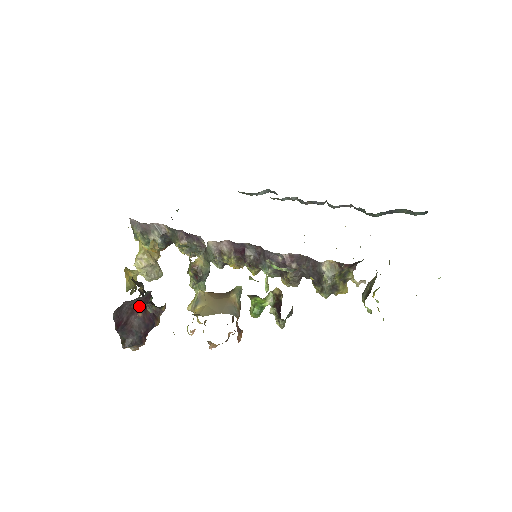
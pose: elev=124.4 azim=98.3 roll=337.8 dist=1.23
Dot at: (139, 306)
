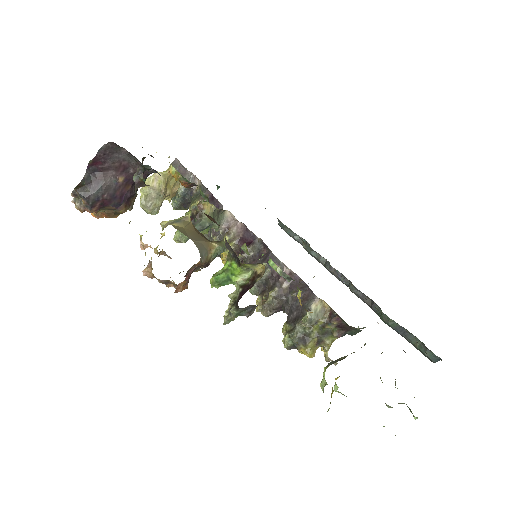
Dot at: (128, 172)
